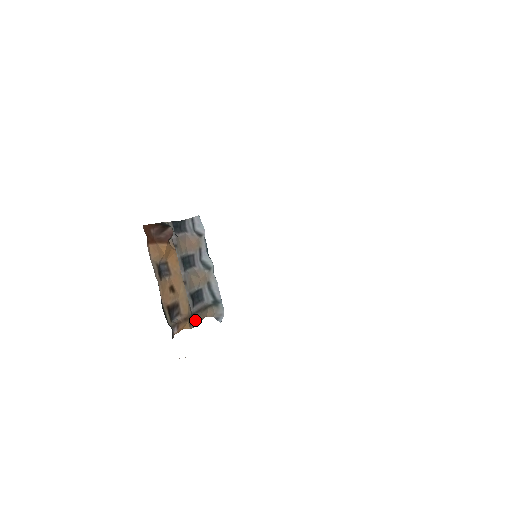
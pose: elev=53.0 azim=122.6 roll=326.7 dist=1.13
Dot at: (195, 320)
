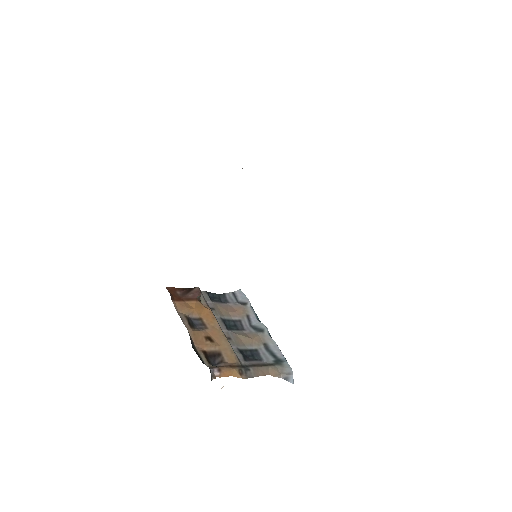
Dot at: (248, 372)
